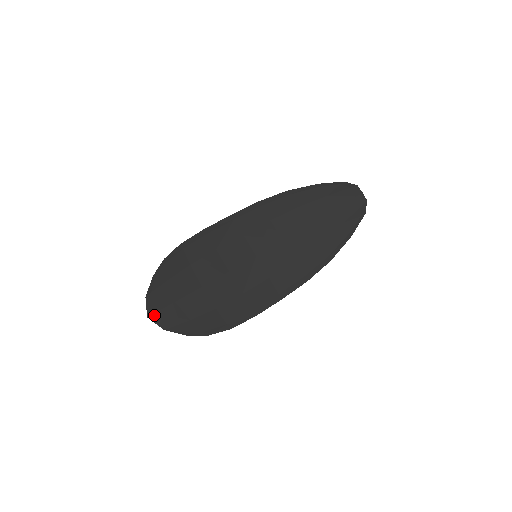
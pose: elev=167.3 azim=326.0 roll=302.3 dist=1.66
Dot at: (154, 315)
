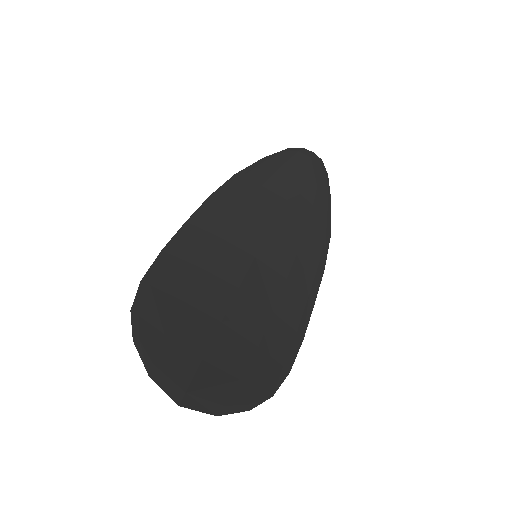
Dot at: (187, 396)
